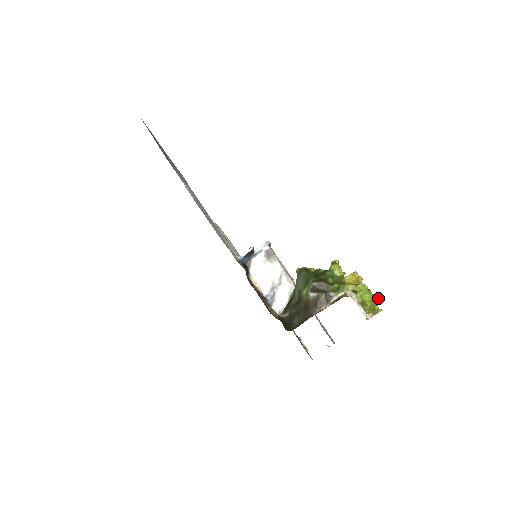
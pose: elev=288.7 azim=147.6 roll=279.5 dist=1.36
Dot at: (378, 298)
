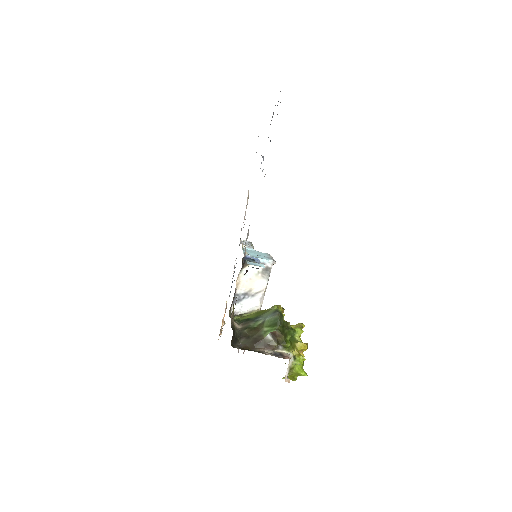
Dot at: (303, 375)
